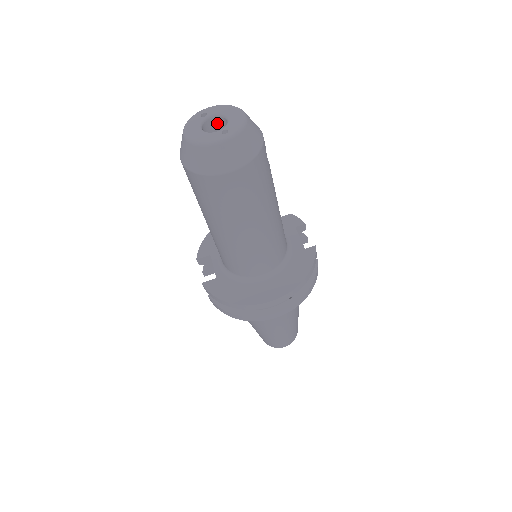
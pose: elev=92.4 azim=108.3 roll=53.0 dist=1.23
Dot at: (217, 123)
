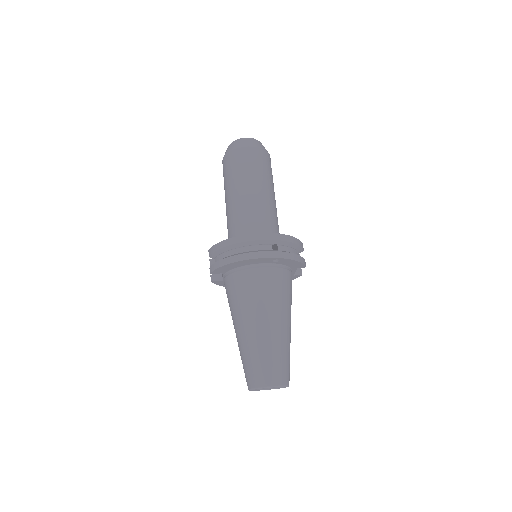
Dot at: occluded
